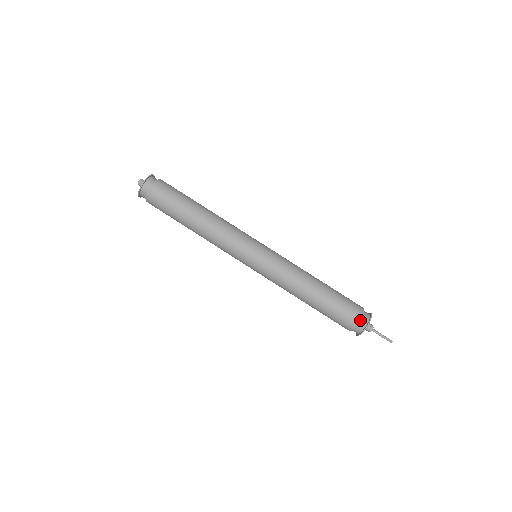
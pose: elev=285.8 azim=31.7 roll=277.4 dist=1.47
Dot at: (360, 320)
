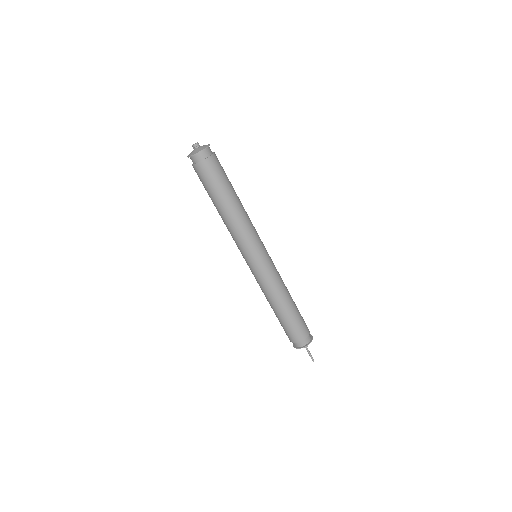
Dot at: (306, 337)
